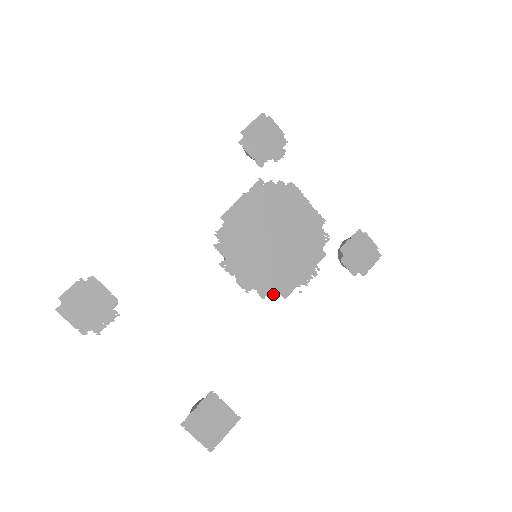
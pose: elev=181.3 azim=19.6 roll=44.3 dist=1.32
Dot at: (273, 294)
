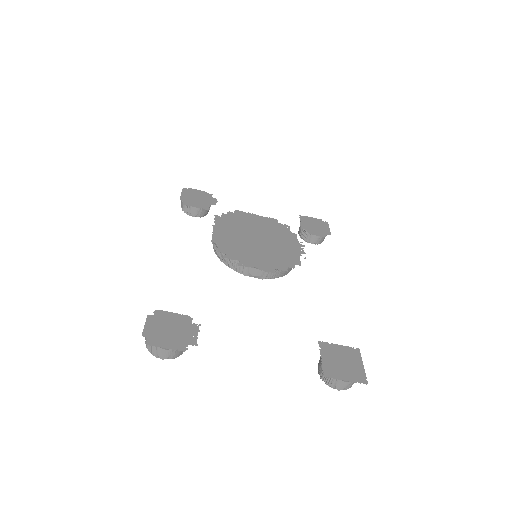
Dot at: (290, 266)
